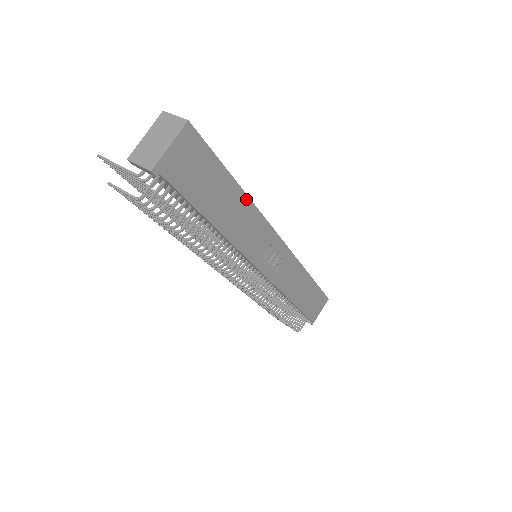
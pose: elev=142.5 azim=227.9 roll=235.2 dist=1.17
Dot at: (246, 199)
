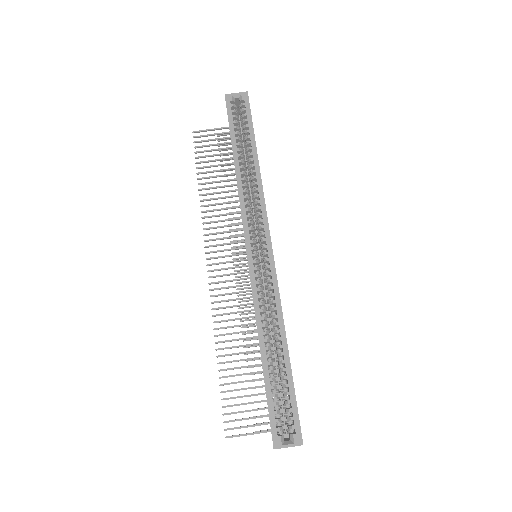
Dot at: (285, 334)
